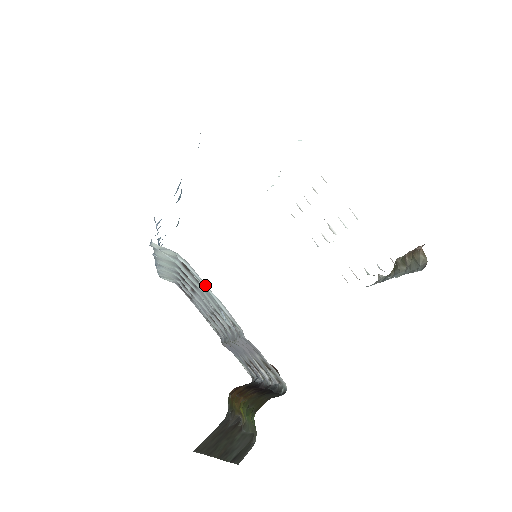
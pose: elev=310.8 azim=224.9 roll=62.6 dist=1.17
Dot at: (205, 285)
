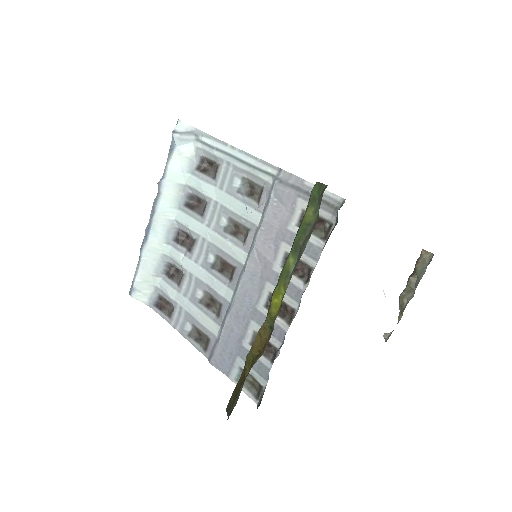
Dot at: (232, 150)
